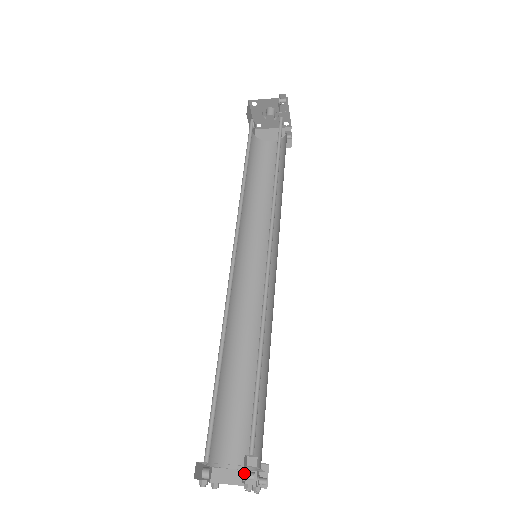
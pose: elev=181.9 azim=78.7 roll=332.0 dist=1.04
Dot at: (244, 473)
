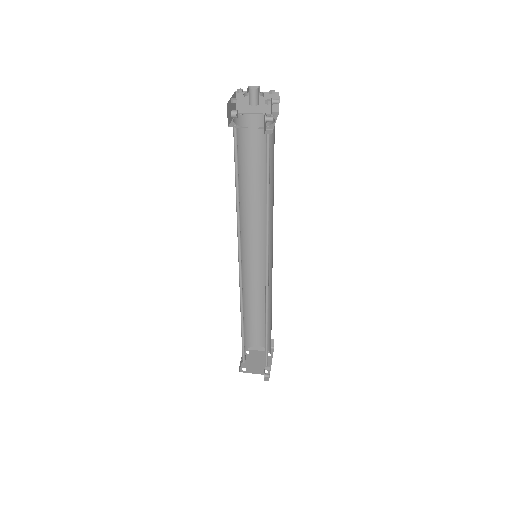
Dot at: (264, 377)
